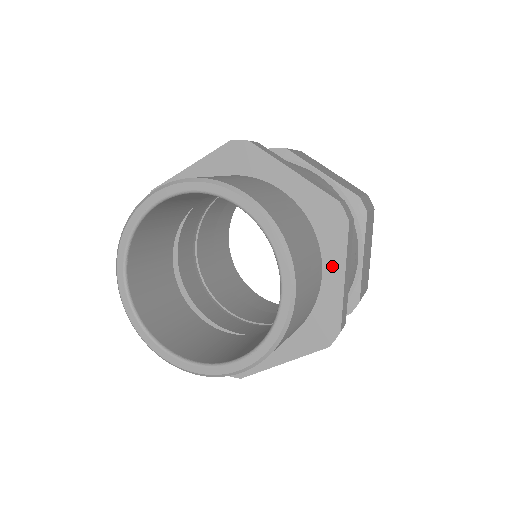
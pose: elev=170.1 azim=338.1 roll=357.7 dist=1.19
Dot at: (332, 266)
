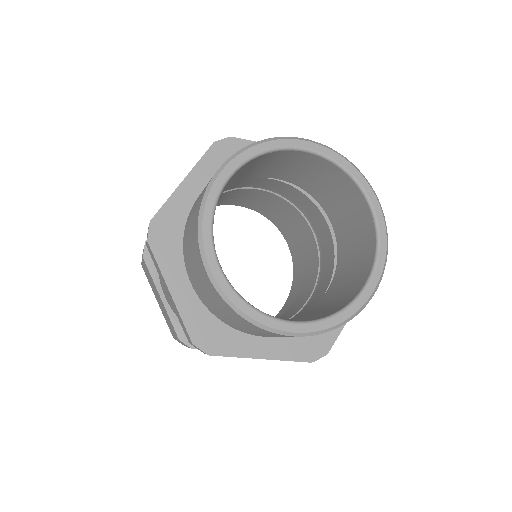
Dot at: occluded
